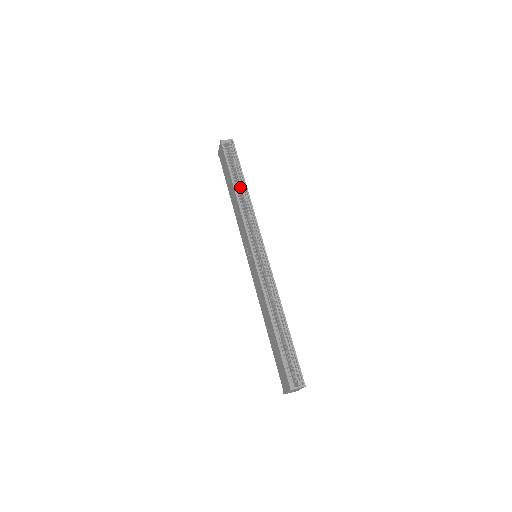
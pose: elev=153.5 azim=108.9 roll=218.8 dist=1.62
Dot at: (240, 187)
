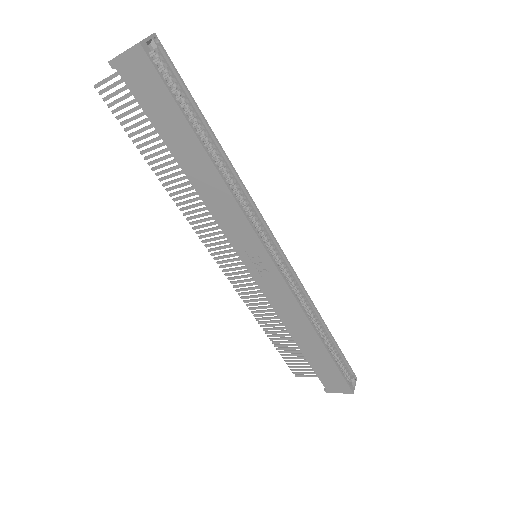
Dot at: (208, 149)
